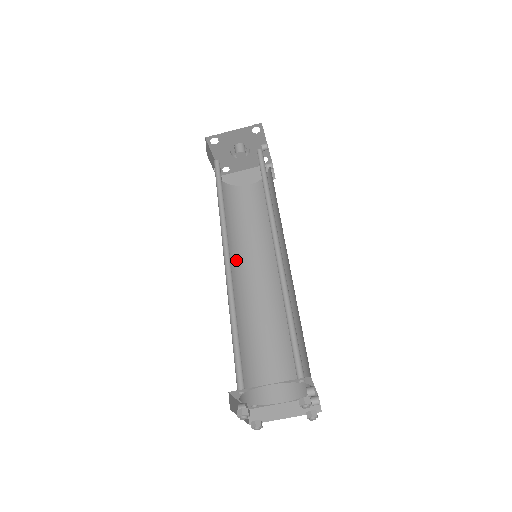
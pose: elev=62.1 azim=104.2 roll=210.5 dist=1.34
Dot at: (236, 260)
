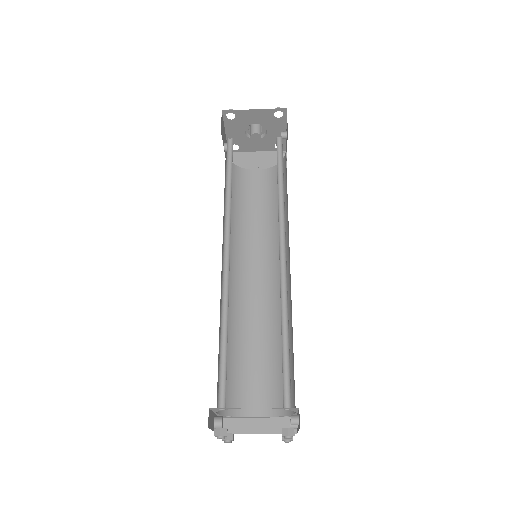
Dot at: (232, 253)
